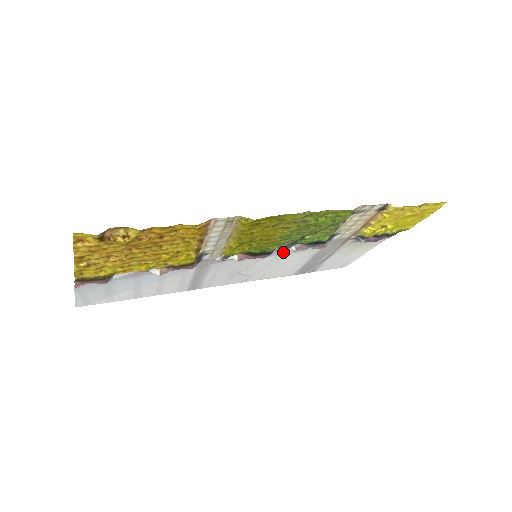
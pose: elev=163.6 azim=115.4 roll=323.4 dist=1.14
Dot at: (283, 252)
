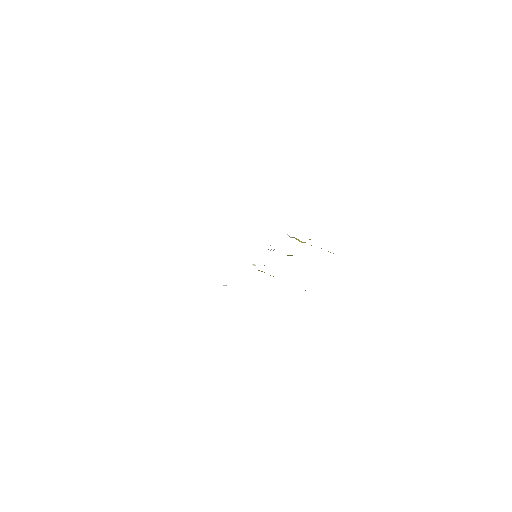
Dot at: occluded
